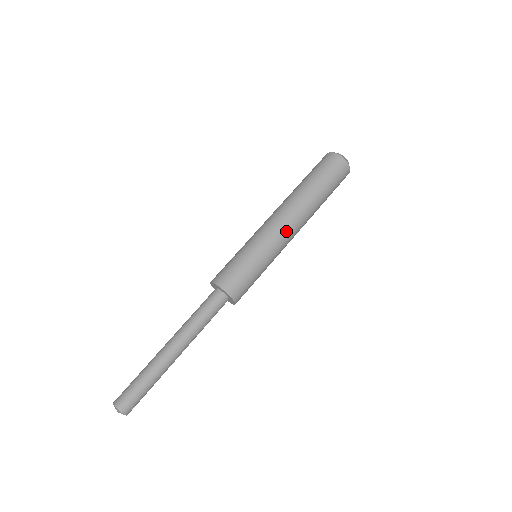
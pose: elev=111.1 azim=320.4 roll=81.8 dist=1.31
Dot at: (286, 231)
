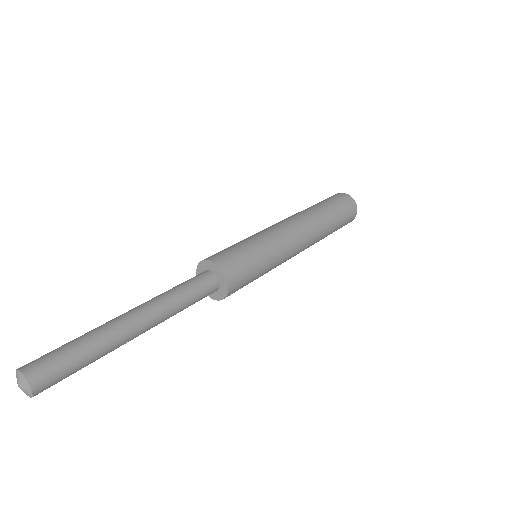
Dot at: (294, 234)
